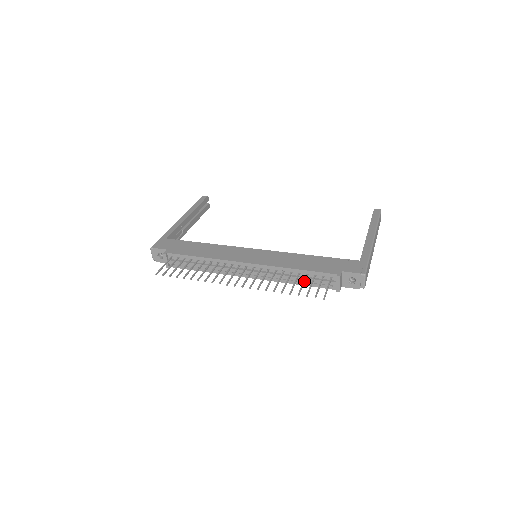
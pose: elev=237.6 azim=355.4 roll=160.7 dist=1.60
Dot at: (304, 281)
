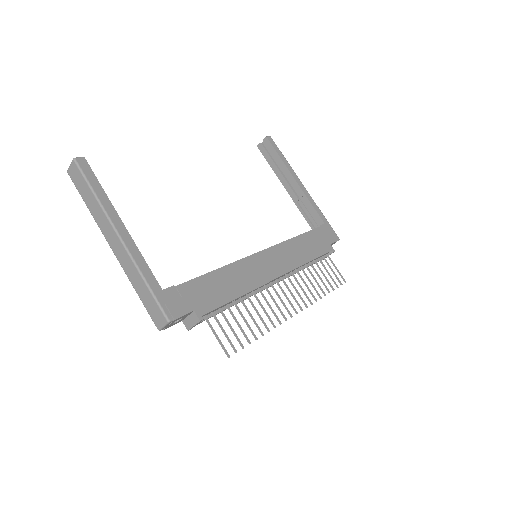
Dot at: (322, 271)
